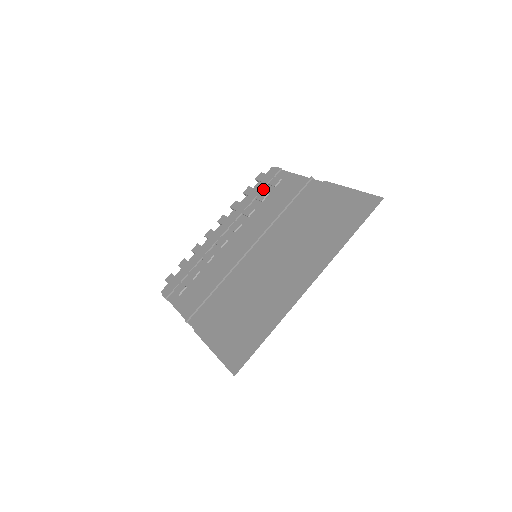
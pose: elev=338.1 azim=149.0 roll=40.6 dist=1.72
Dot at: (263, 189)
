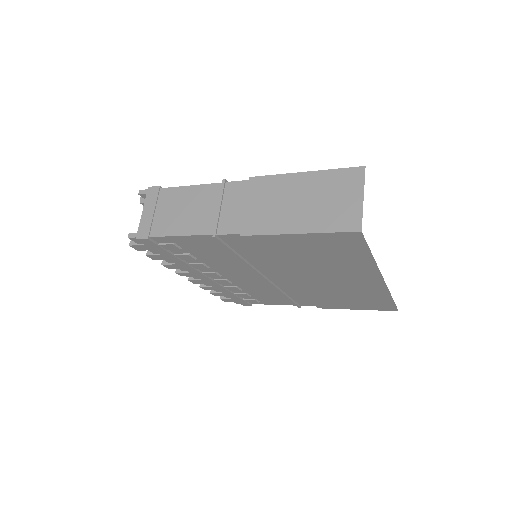
Dot at: occluded
